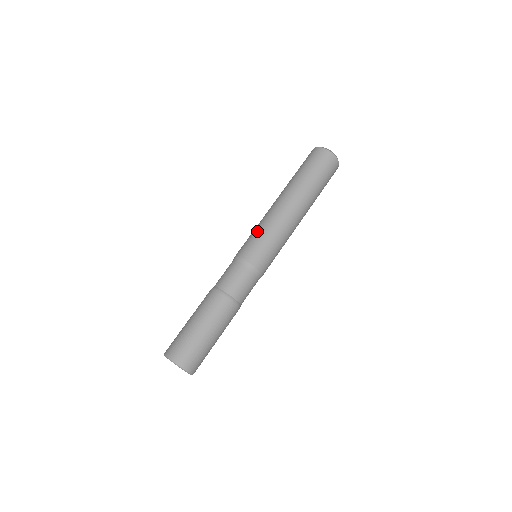
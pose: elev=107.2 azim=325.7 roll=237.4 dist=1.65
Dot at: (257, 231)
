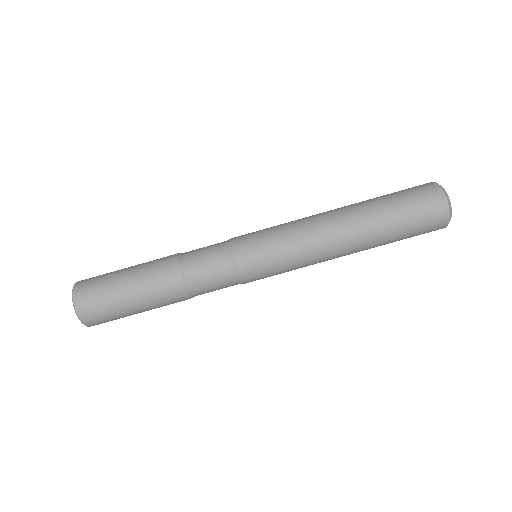
Dot at: (279, 237)
